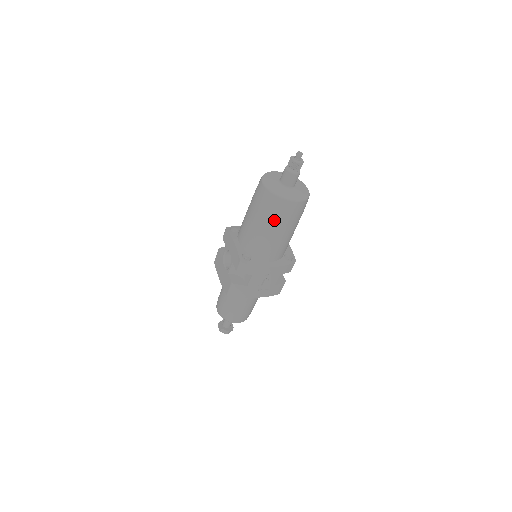
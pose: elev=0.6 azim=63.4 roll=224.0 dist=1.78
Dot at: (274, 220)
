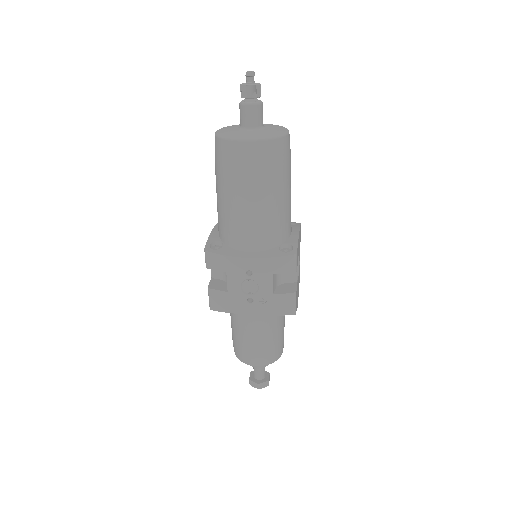
Dot at: (229, 177)
